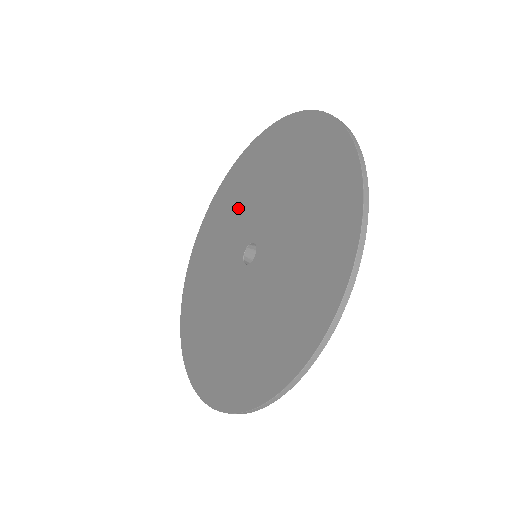
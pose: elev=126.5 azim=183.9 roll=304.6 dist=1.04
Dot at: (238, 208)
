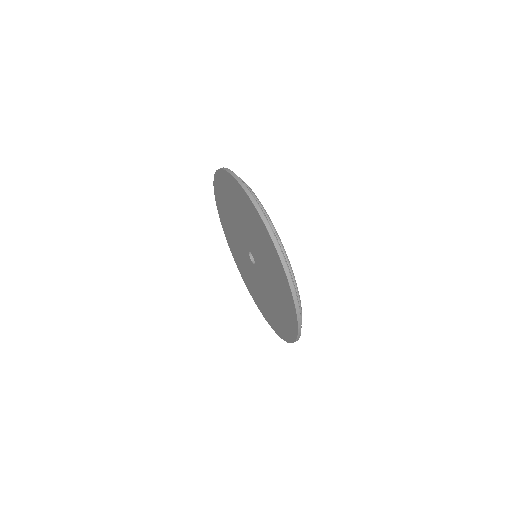
Dot at: (241, 258)
